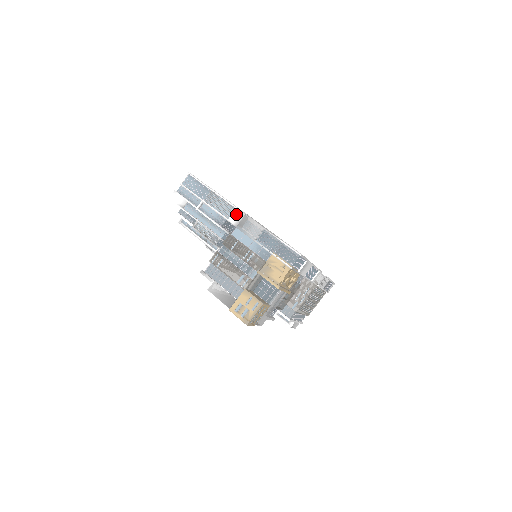
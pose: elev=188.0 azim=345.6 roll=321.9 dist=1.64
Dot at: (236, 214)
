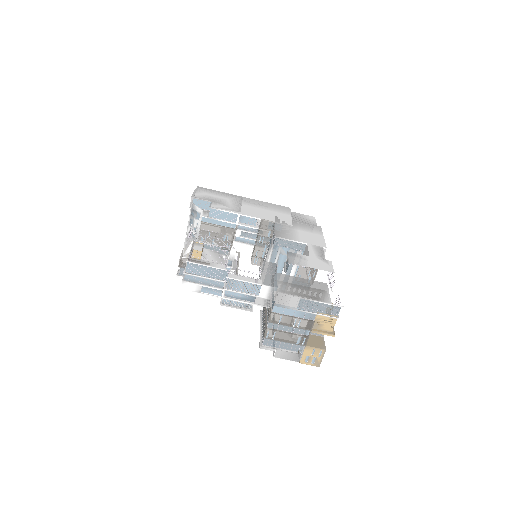
Dot at: (264, 290)
